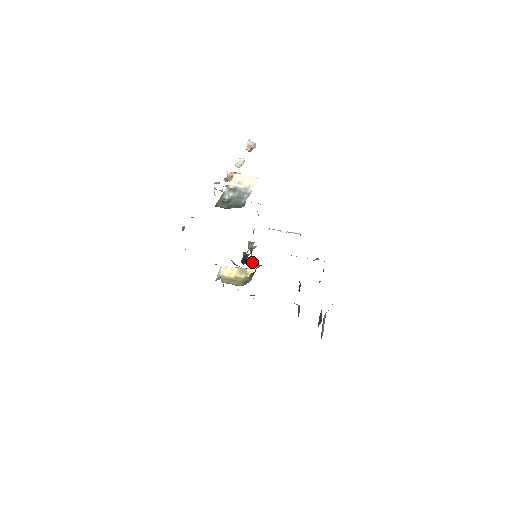
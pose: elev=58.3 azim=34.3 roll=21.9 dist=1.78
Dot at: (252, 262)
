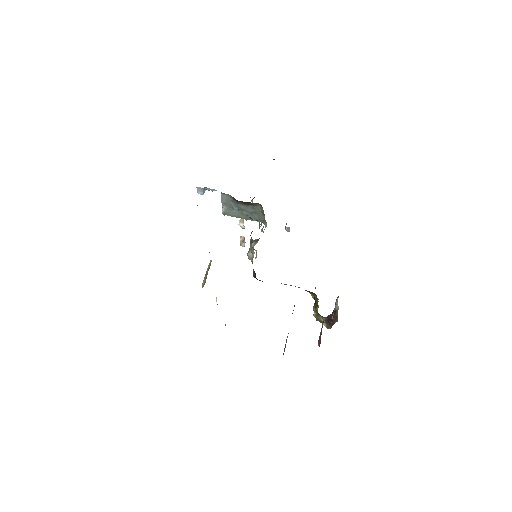
Dot at: occluded
